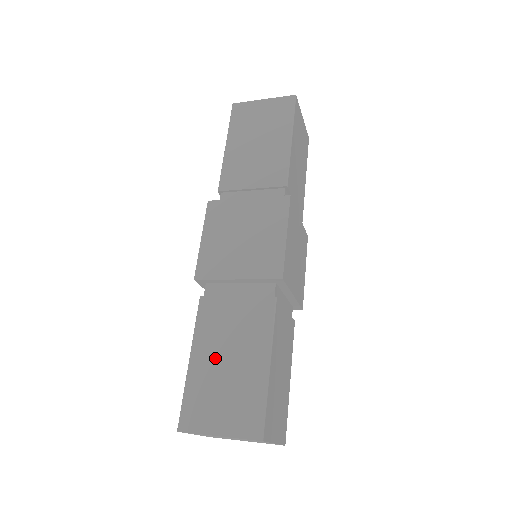
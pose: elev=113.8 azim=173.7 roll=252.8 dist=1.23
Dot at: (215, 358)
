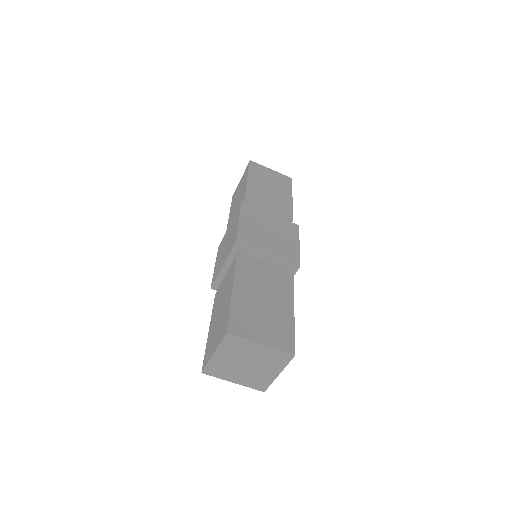
Dot at: (216, 316)
